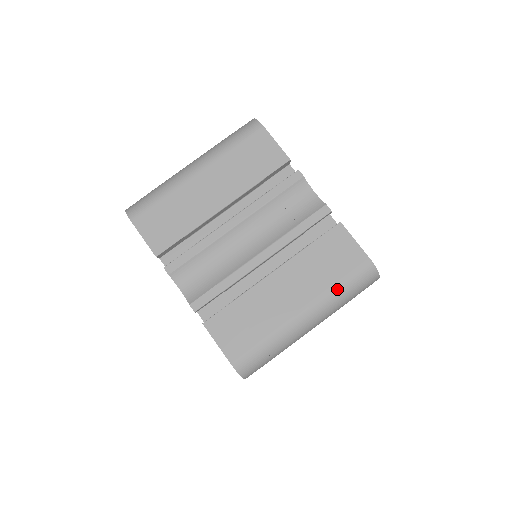
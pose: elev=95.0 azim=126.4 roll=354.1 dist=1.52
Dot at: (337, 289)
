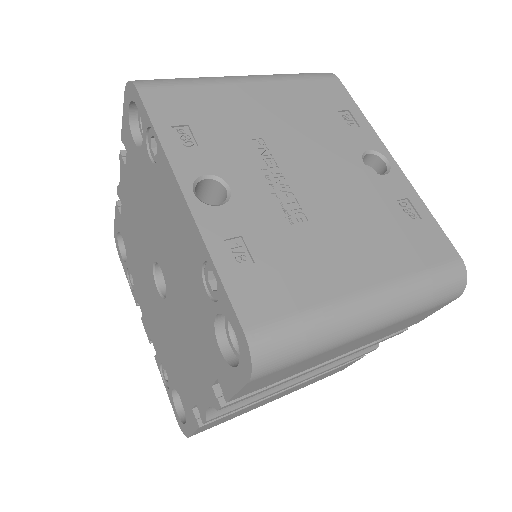
Dot at: occluded
